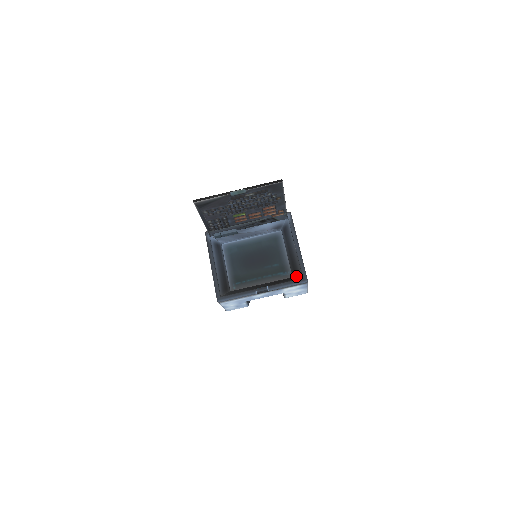
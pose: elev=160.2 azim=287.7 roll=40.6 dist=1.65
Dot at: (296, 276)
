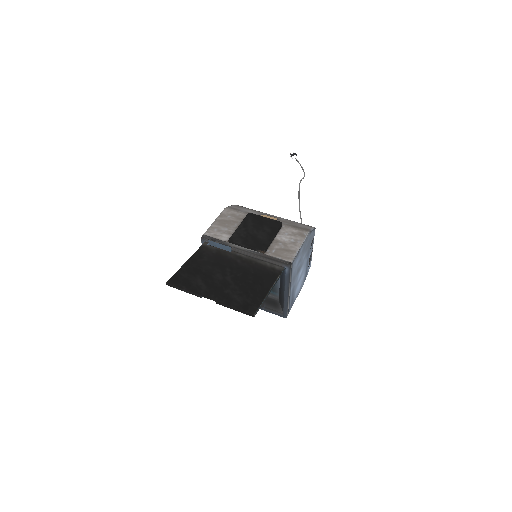
Dot at: (280, 304)
